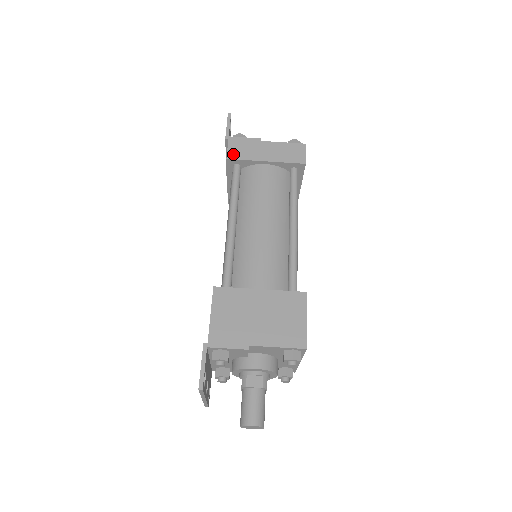
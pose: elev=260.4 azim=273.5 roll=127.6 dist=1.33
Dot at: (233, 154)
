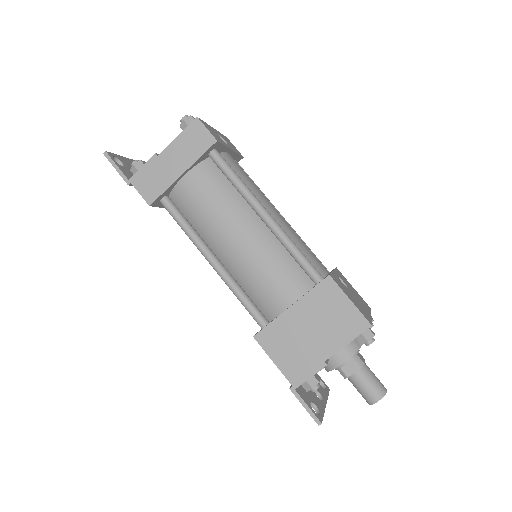
Dot at: (149, 195)
